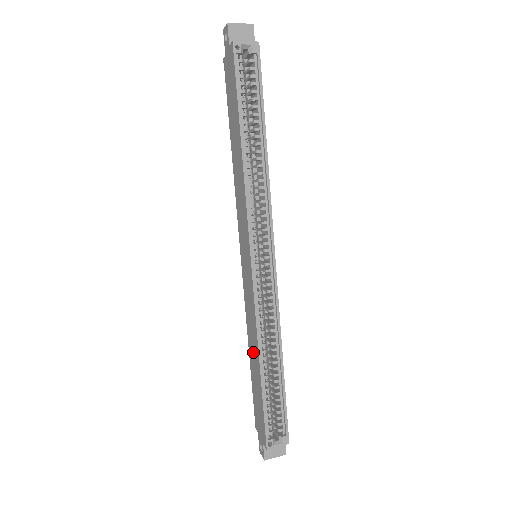
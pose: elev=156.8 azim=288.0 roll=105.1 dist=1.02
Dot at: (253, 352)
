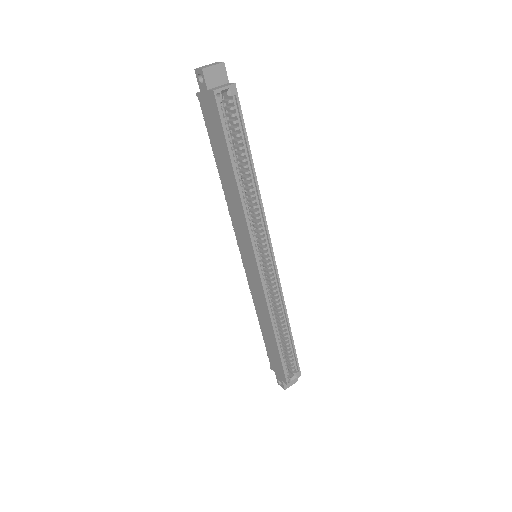
Dot at: (265, 324)
